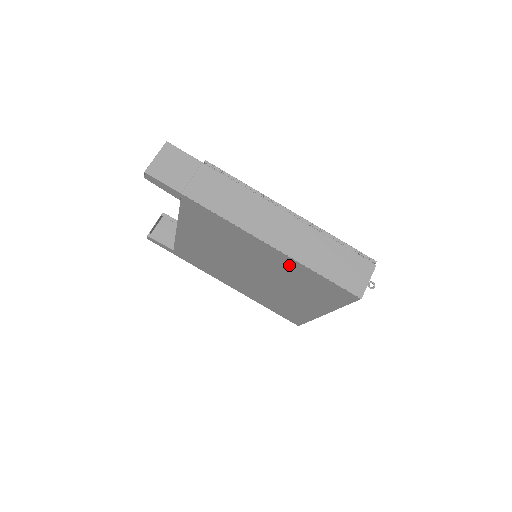
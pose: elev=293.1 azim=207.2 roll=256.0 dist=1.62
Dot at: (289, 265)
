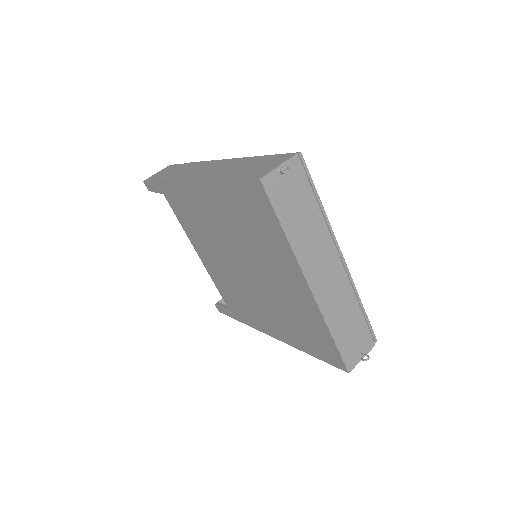
Dot at: (220, 199)
